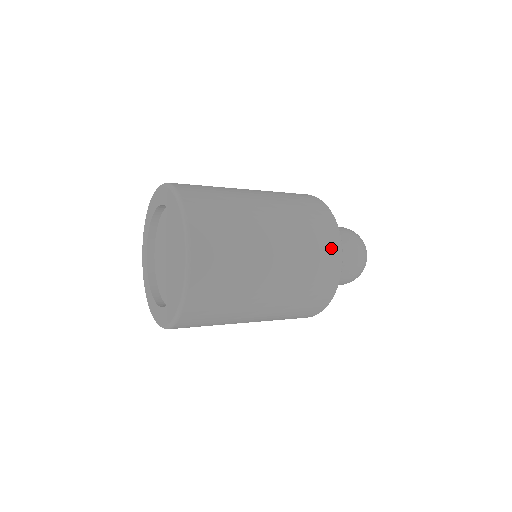
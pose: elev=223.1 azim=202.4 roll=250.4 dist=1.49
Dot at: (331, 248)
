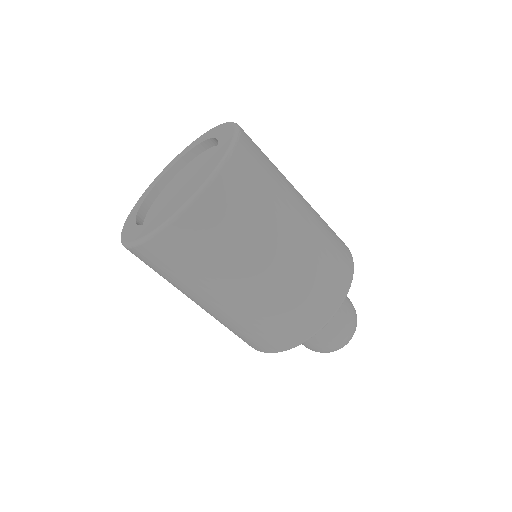
Dot at: (344, 268)
